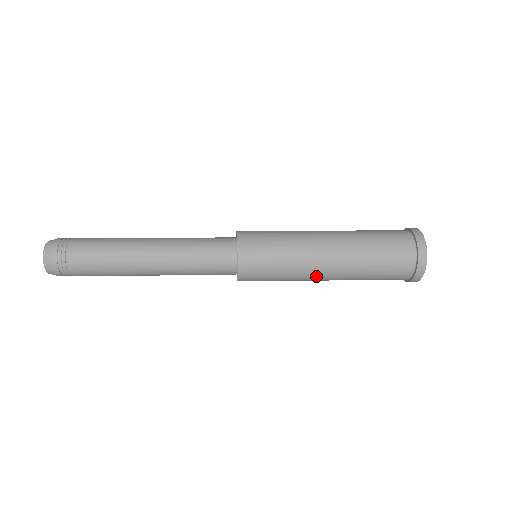
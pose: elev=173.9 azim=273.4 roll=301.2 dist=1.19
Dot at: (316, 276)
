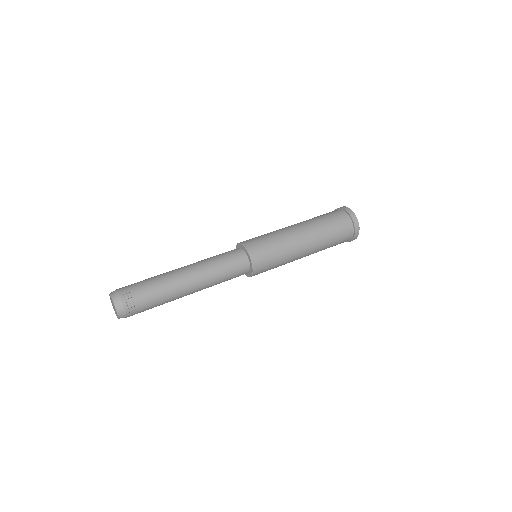
Dot at: occluded
